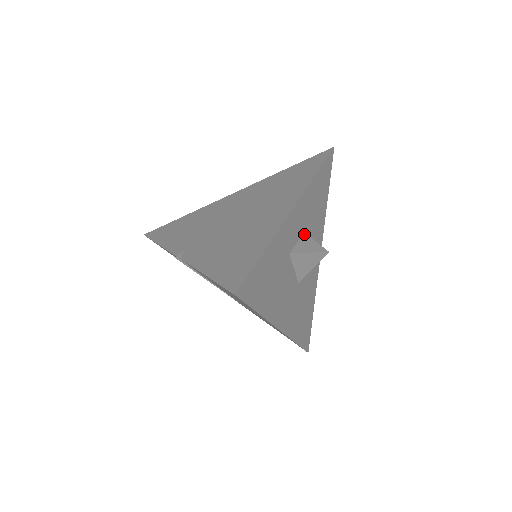
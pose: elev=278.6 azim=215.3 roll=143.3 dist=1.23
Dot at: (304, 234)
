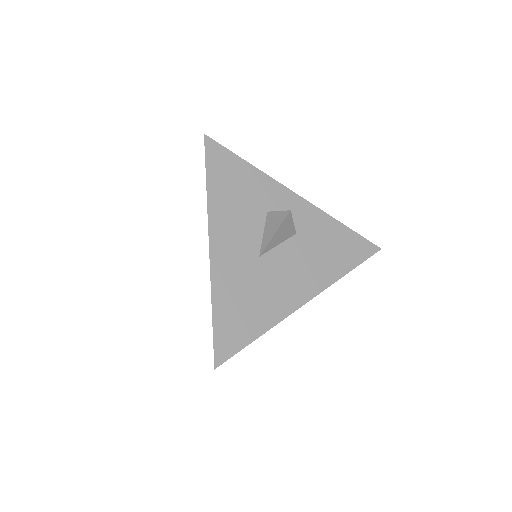
Dot at: (294, 231)
